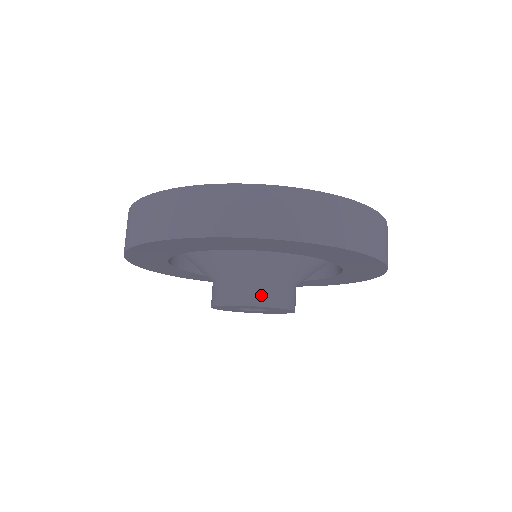
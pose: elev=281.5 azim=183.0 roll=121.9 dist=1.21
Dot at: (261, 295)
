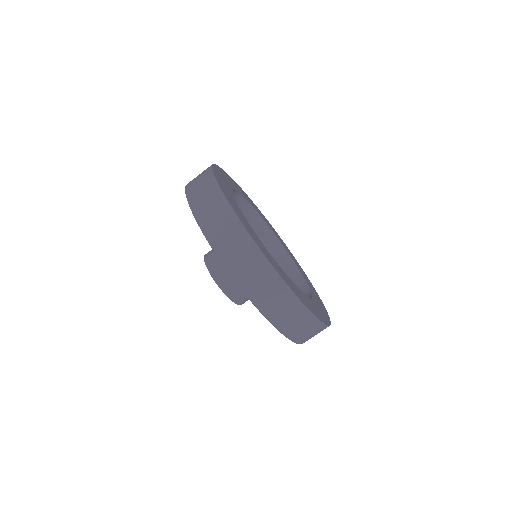
Dot at: occluded
